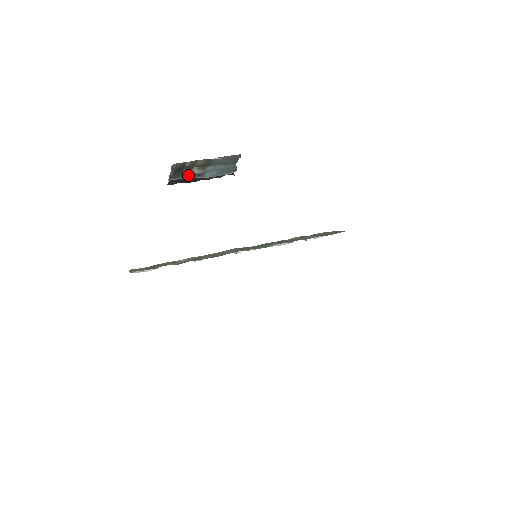
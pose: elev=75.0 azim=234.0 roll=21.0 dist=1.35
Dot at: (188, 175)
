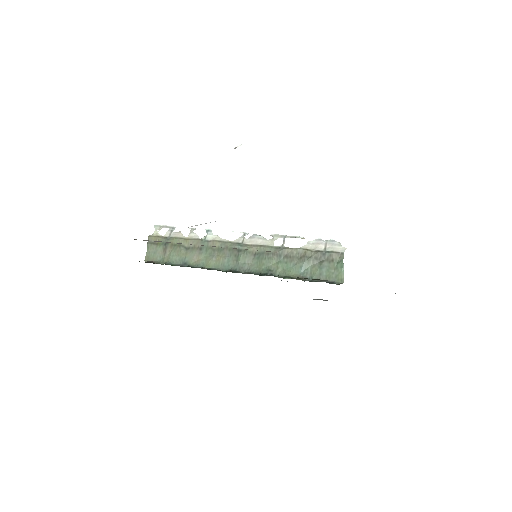
Dot at: occluded
